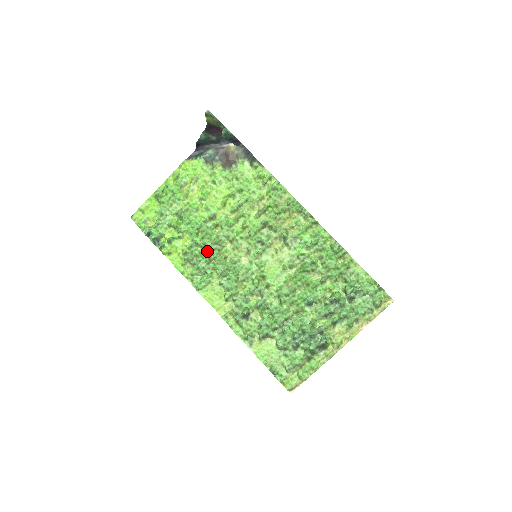
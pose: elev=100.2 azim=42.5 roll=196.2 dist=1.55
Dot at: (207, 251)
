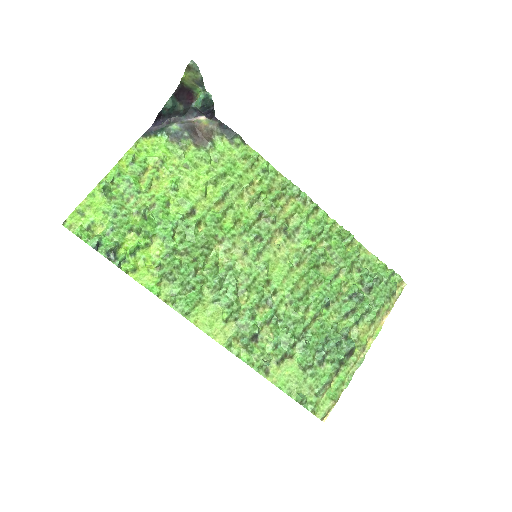
Dot at: (190, 259)
